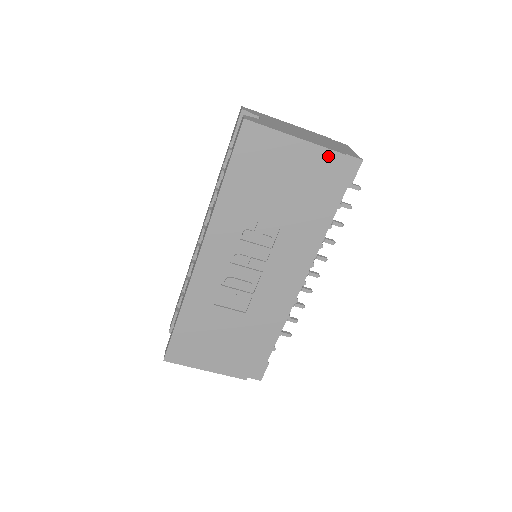
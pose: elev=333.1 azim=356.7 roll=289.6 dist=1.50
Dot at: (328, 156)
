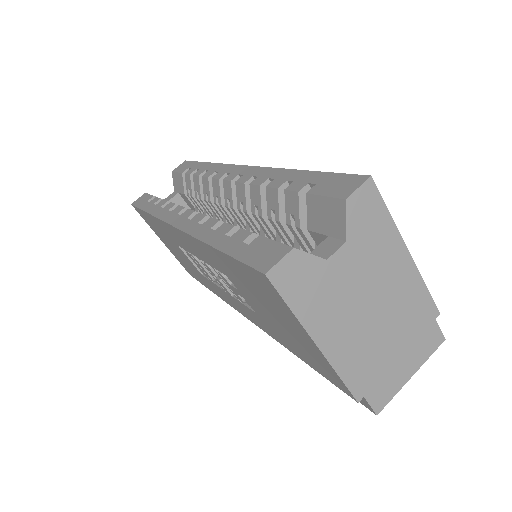
Dot at: (338, 380)
